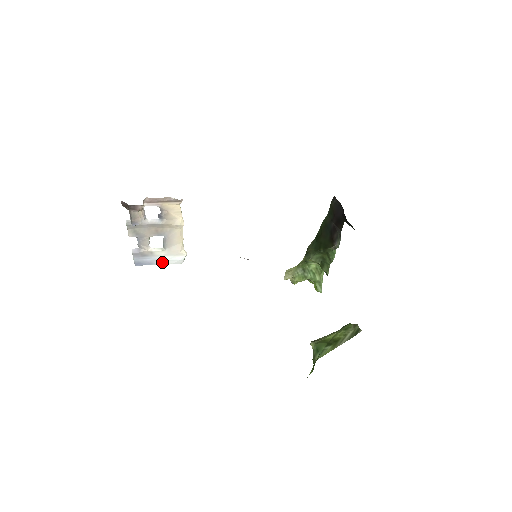
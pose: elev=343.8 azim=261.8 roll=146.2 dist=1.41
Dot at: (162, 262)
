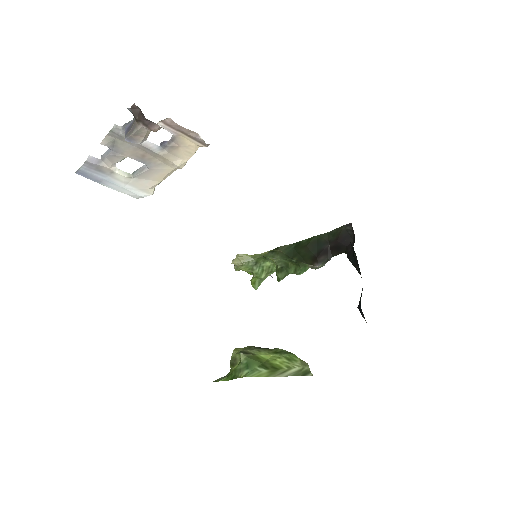
Dot at: (115, 186)
